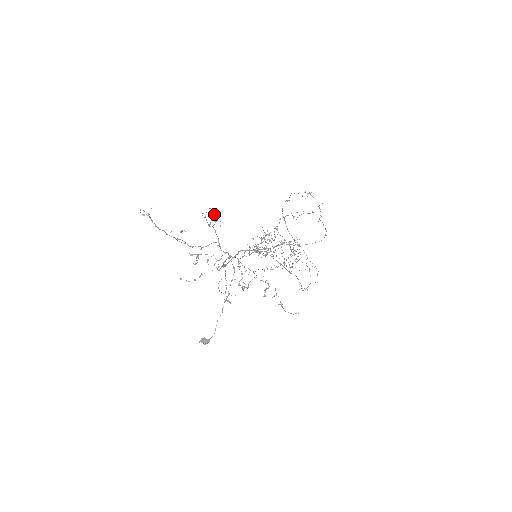
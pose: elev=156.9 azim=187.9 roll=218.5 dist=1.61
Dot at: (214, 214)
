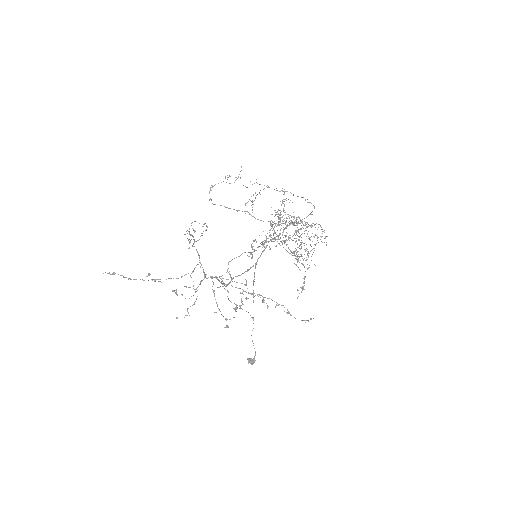
Dot at: (193, 230)
